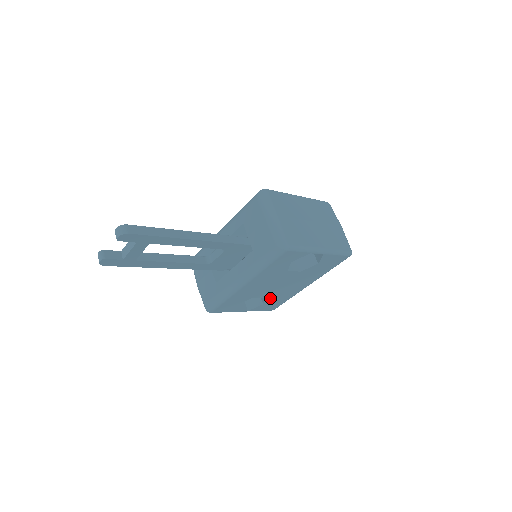
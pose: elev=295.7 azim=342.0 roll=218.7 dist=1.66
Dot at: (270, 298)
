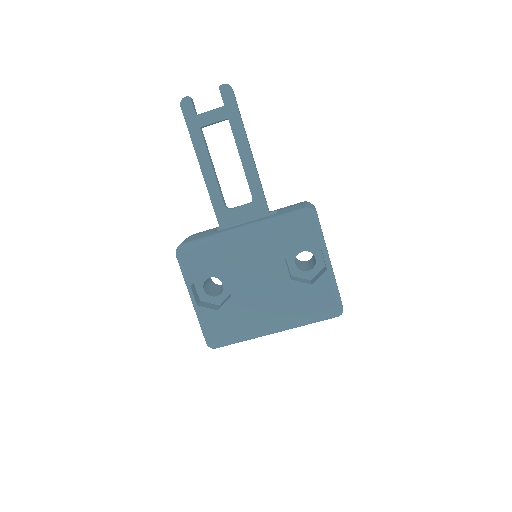
Dot at: (231, 305)
